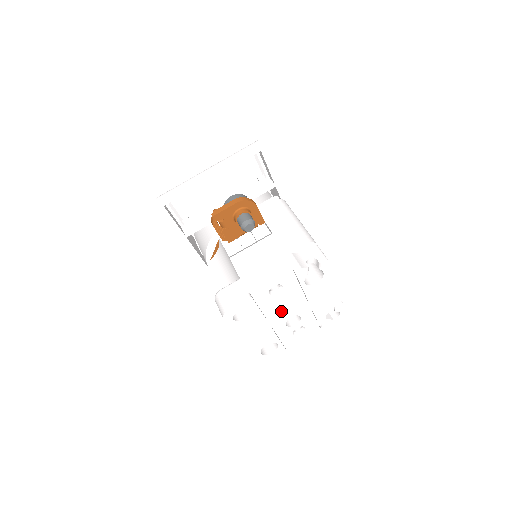
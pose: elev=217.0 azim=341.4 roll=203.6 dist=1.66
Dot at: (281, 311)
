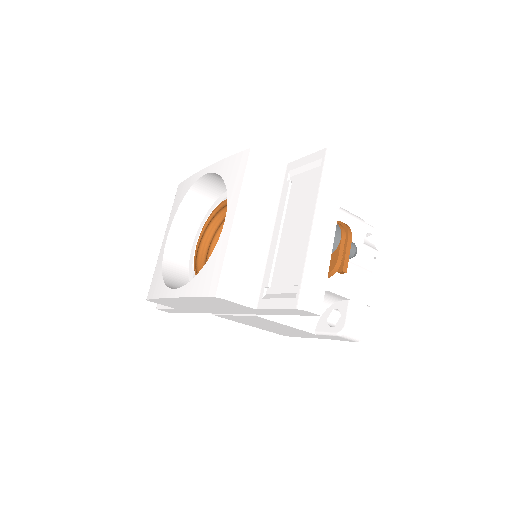
Dot at: occluded
